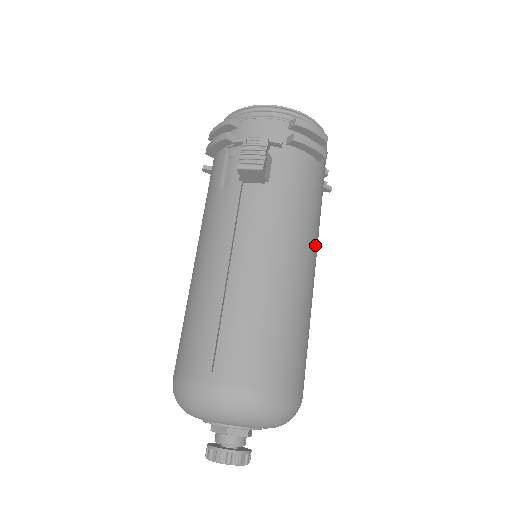
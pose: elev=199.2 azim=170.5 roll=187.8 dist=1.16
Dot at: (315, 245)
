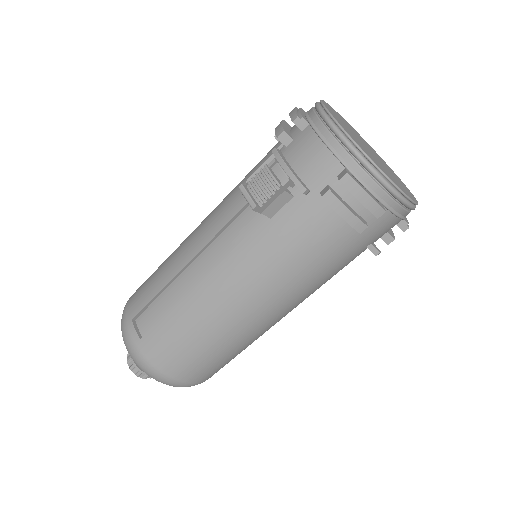
Dot at: (292, 298)
